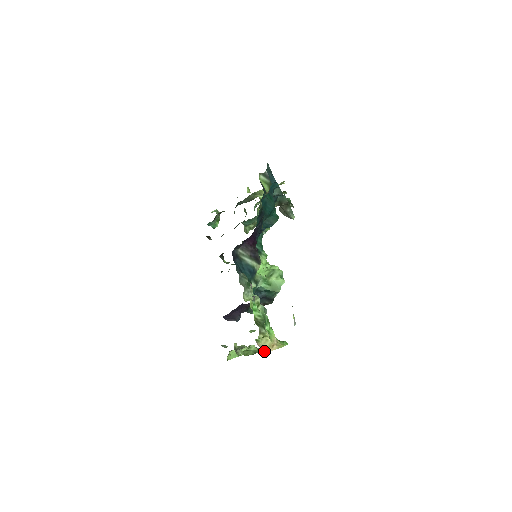
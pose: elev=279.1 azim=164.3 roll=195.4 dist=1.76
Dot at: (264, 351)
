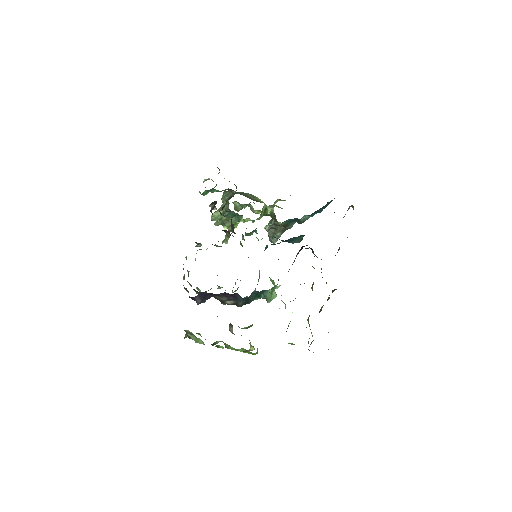
Dot at: occluded
